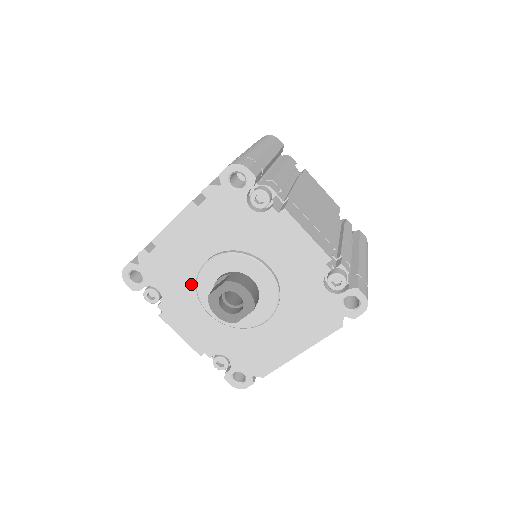
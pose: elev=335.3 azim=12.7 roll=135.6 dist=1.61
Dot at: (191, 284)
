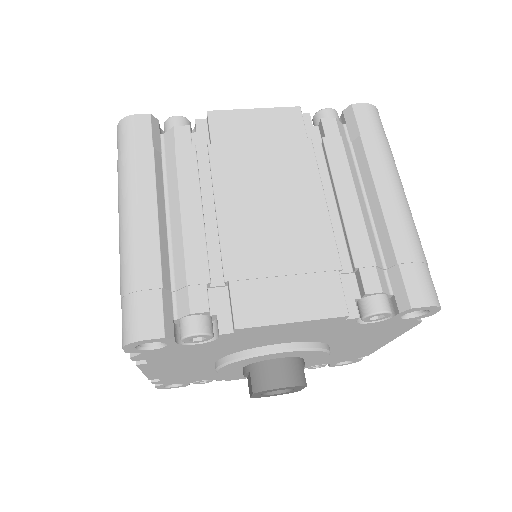
Dot at: occluded
